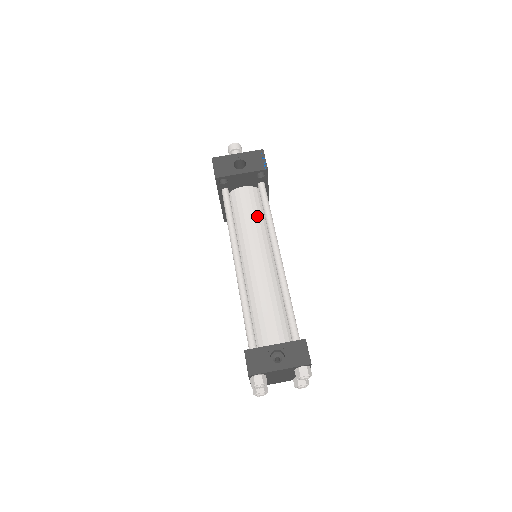
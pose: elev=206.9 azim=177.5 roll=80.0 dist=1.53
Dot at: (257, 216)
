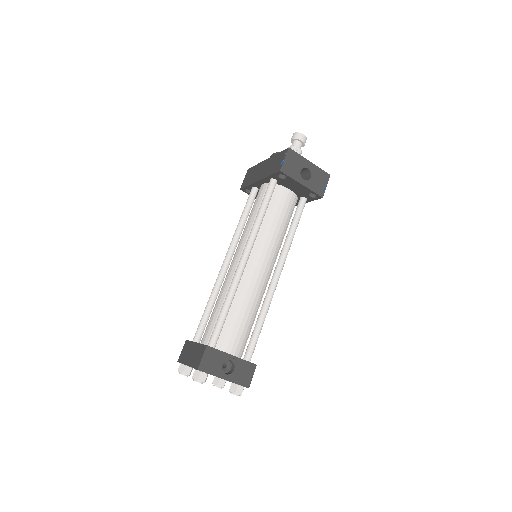
Dot at: (283, 226)
